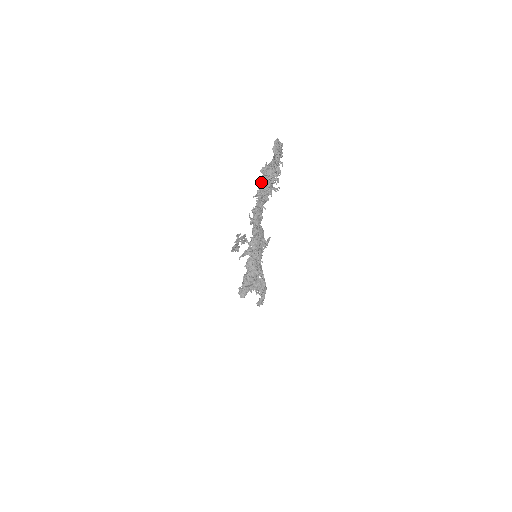
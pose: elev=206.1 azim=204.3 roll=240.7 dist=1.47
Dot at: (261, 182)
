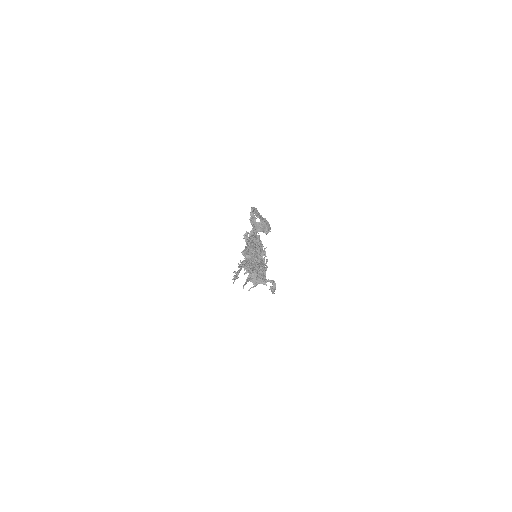
Dot at: (246, 260)
